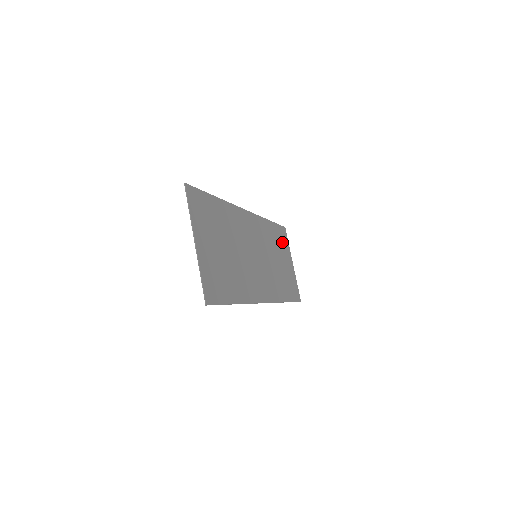
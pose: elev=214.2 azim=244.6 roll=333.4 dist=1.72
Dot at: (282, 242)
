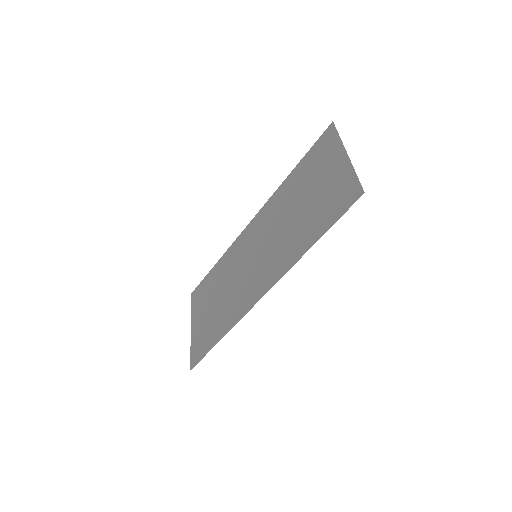
Dot at: (203, 296)
